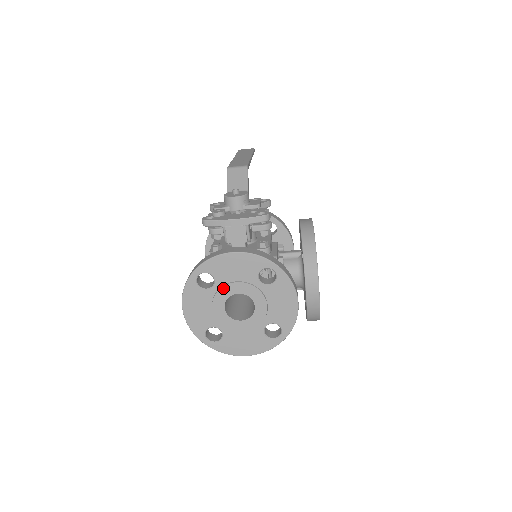
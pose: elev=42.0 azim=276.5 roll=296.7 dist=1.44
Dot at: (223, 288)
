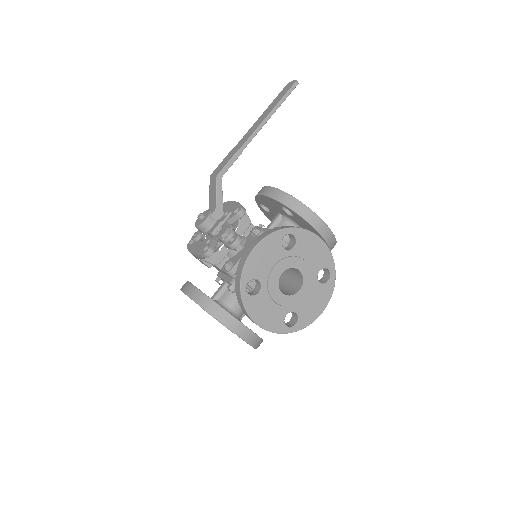
Dot at: occluded
